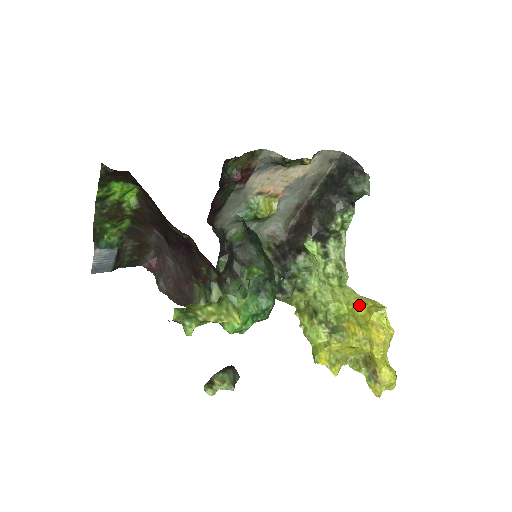
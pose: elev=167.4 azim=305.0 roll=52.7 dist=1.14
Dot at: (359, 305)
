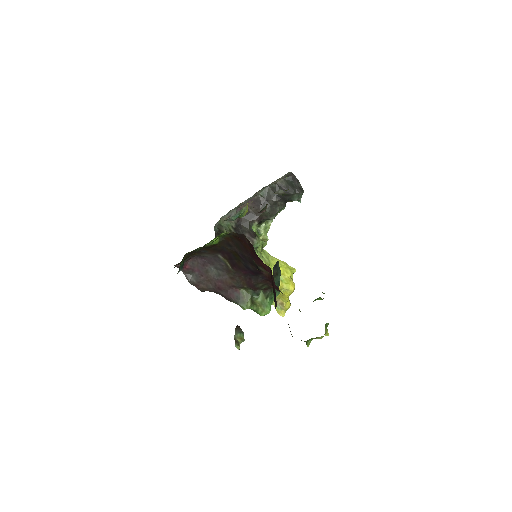
Dot at: occluded
